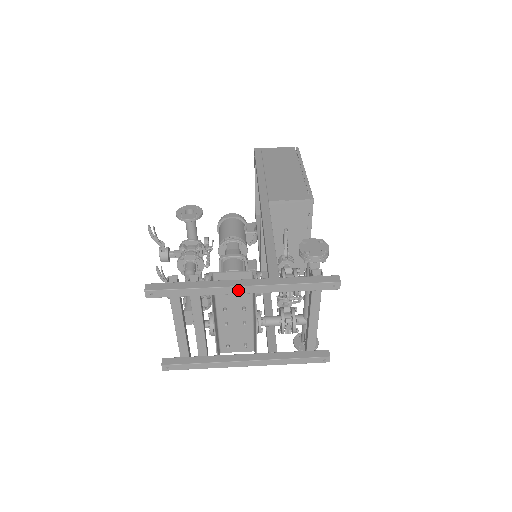
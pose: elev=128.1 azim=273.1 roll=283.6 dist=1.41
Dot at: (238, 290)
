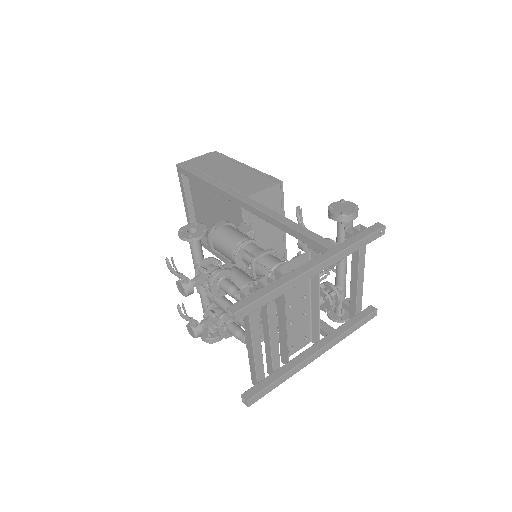
Dot at: (314, 271)
